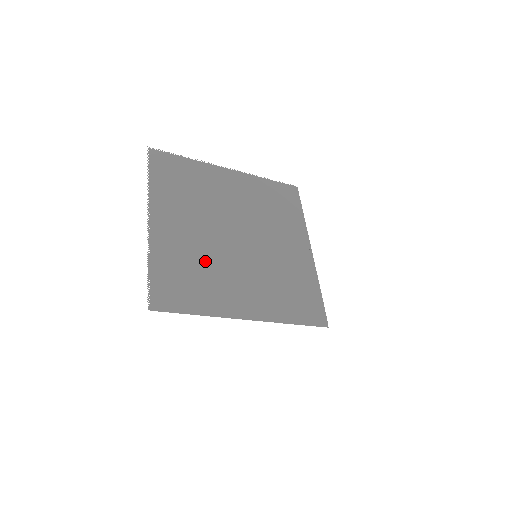
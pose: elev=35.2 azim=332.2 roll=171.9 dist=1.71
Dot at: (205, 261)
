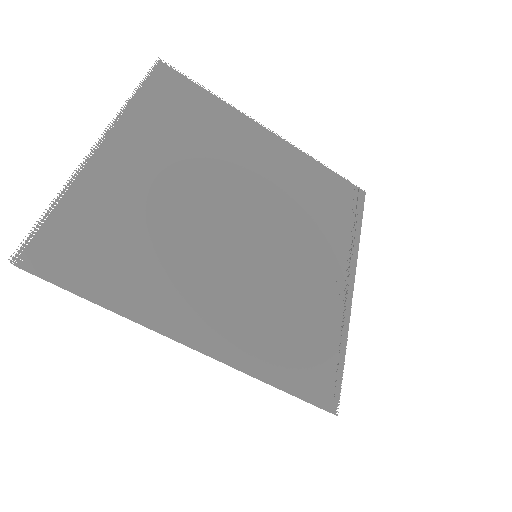
Dot at: (163, 230)
